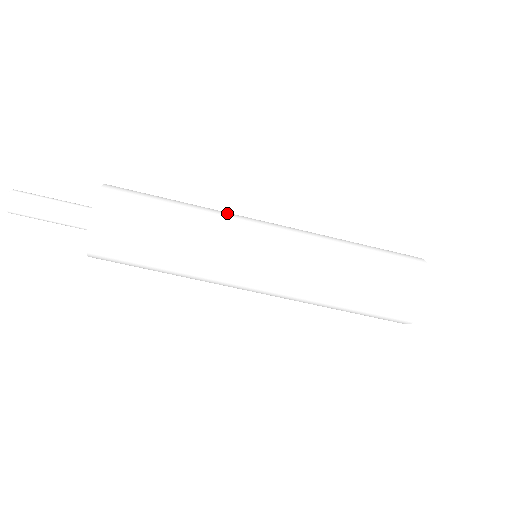
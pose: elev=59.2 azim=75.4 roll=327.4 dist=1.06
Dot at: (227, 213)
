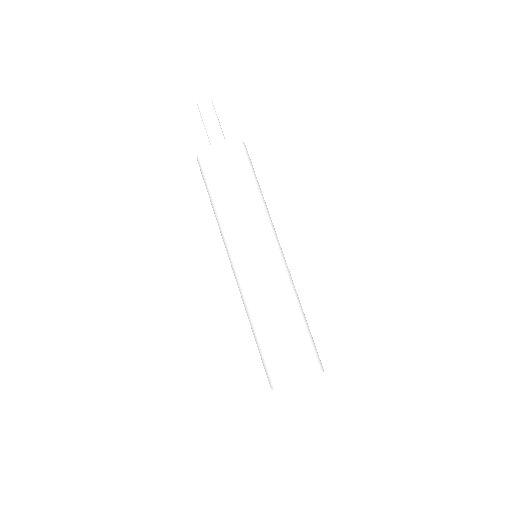
Dot at: occluded
